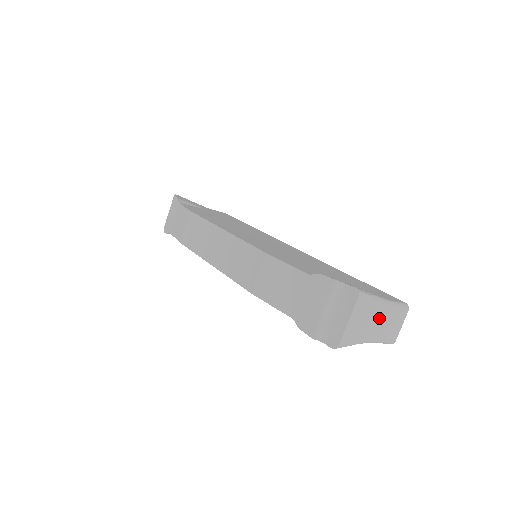
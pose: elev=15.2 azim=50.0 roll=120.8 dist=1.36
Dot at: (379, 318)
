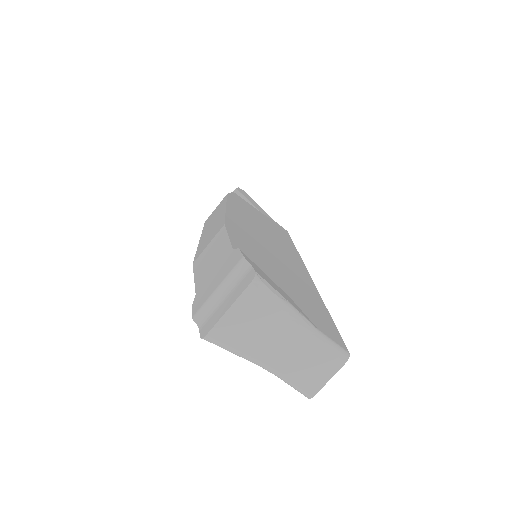
Dot at: (289, 342)
